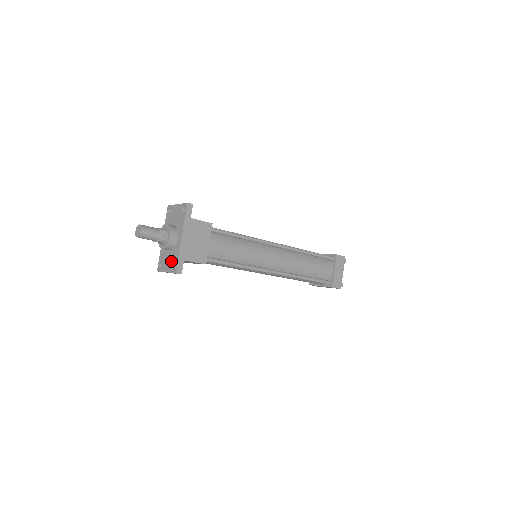
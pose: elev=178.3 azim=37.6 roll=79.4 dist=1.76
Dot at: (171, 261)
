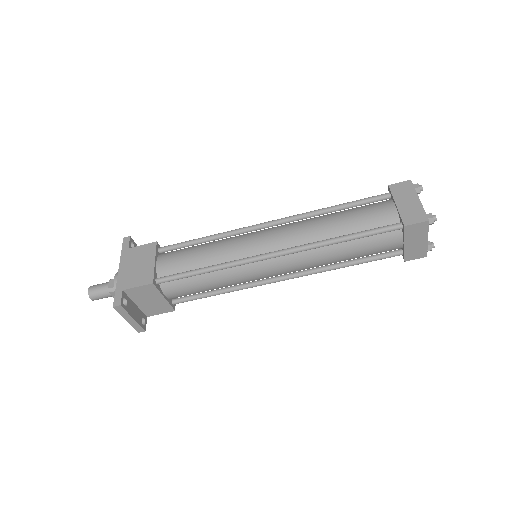
Dot at: occluded
